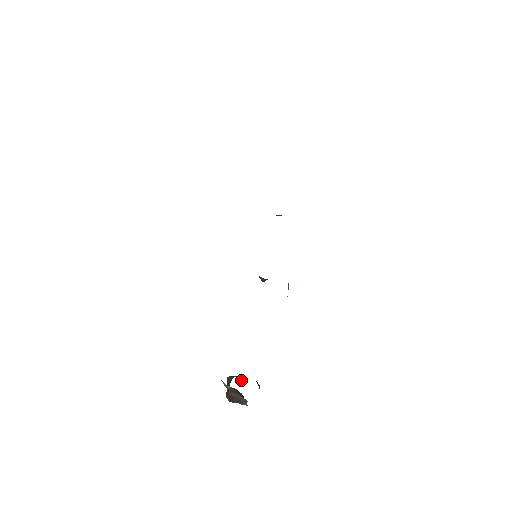
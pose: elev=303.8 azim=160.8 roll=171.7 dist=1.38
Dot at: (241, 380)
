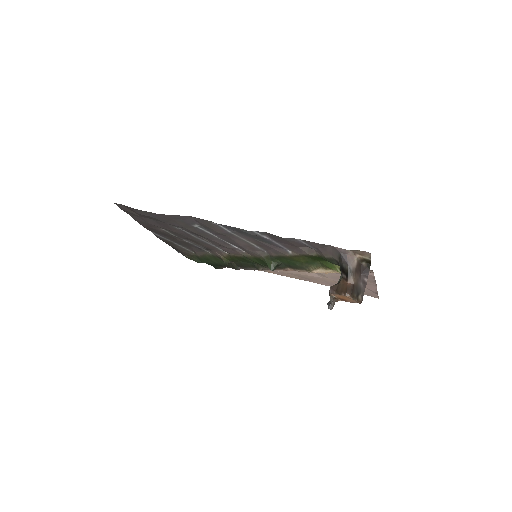
Dot at: (333, 300)
